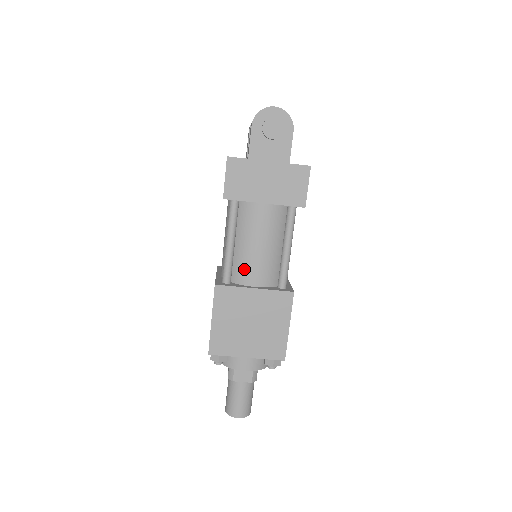
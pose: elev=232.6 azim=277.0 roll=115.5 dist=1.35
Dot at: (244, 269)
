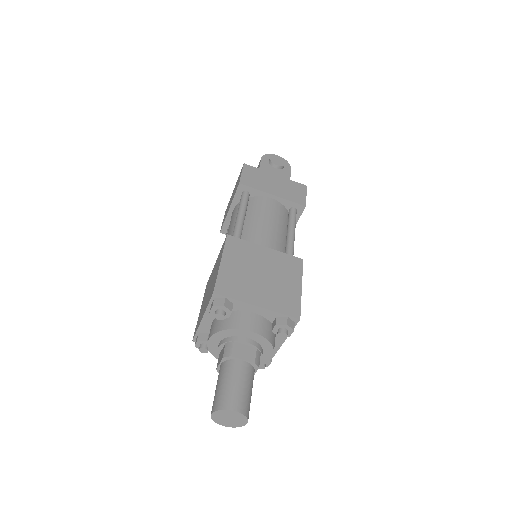
Dot at: (253, 236)
